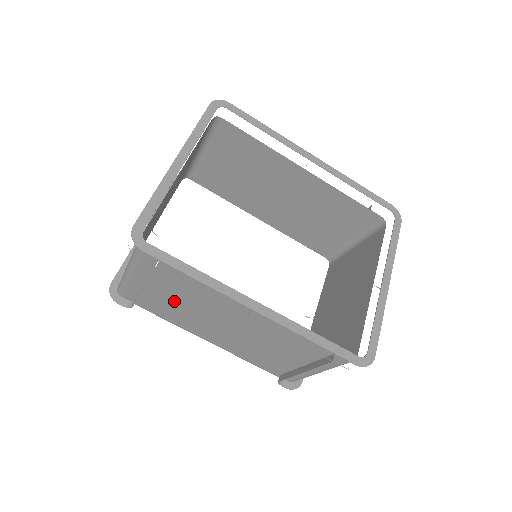
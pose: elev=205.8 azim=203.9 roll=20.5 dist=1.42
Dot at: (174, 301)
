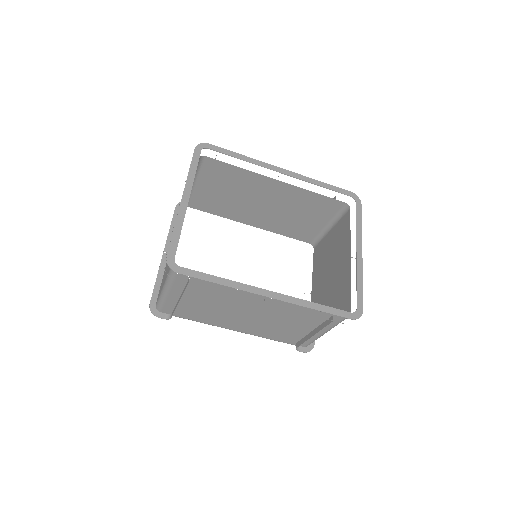
Dot at: (204, 305)
